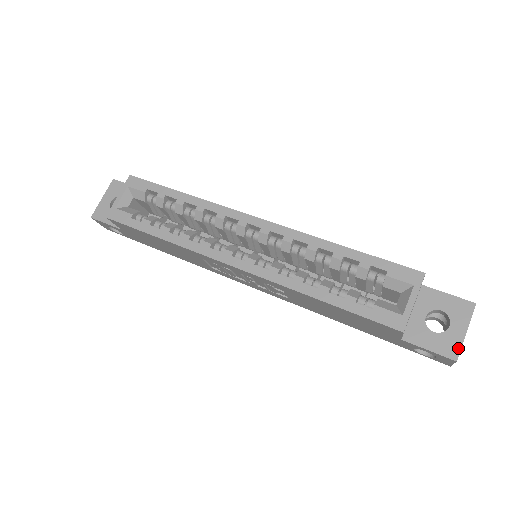
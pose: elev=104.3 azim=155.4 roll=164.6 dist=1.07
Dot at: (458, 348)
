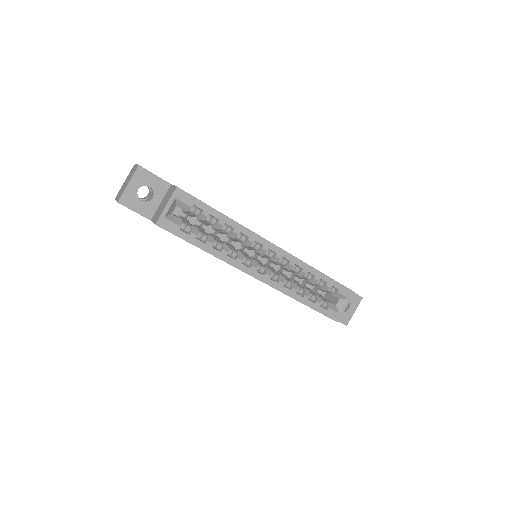
Dot at: (349, 320)
